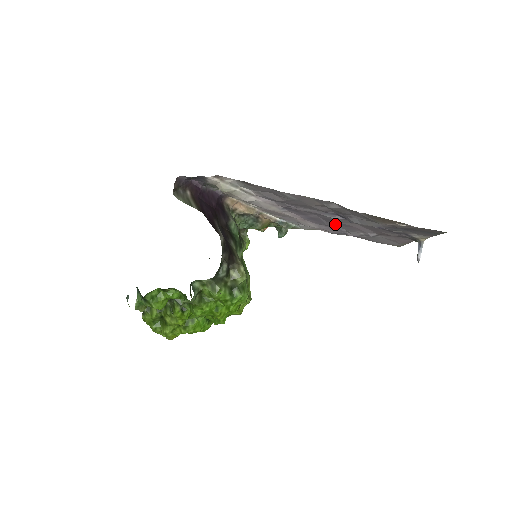
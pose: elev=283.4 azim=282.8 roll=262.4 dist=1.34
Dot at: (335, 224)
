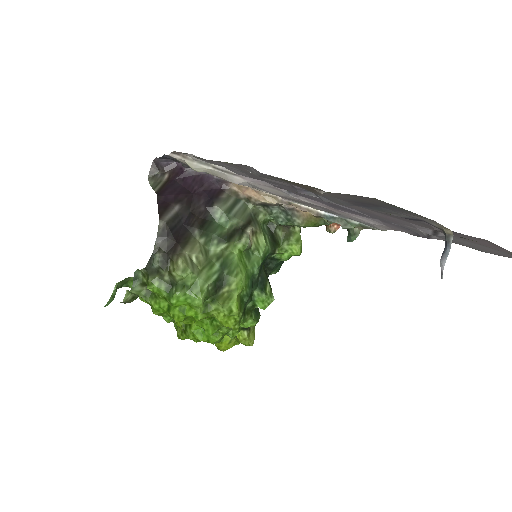
Dot at: (370, 214)
